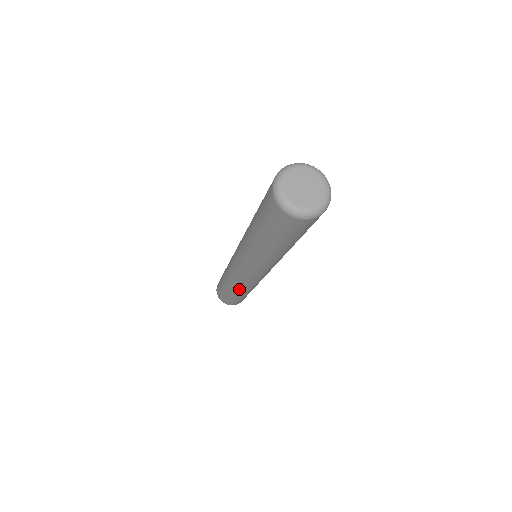
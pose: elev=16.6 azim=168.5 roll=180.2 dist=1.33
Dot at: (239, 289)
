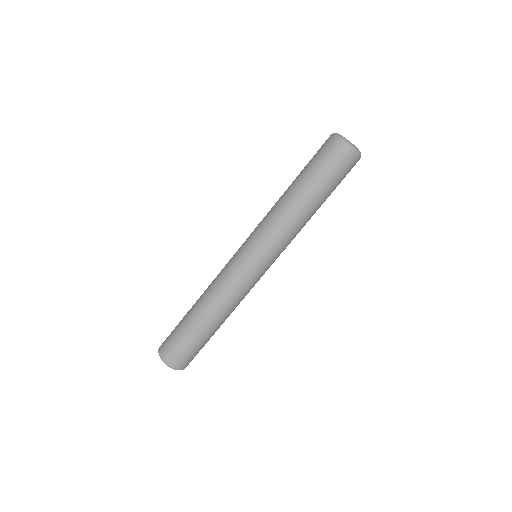
Dot at: (212, 300)
